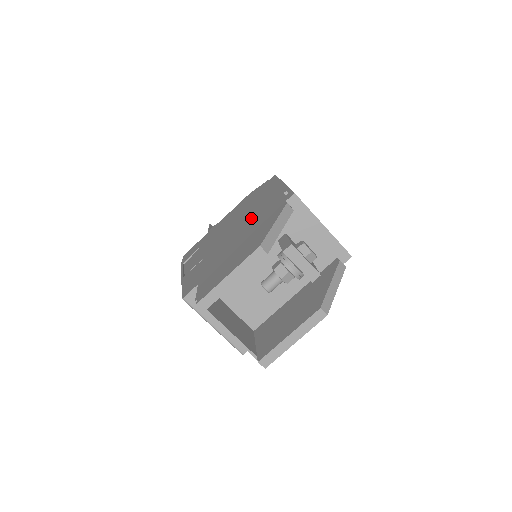
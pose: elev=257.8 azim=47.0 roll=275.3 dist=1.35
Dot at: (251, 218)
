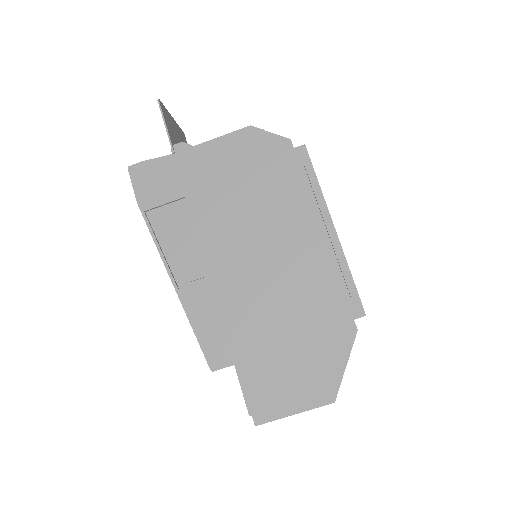
Dot at: (291, 274)
